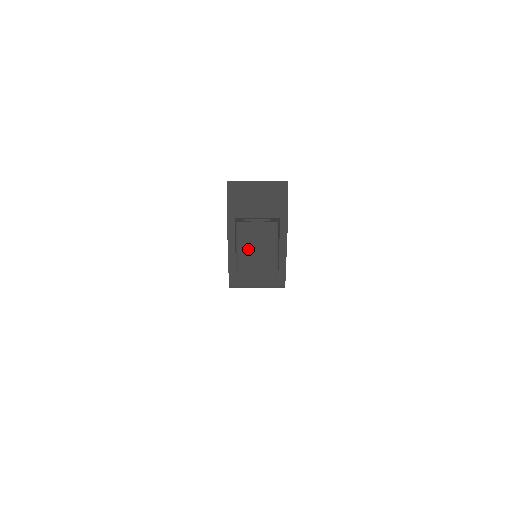
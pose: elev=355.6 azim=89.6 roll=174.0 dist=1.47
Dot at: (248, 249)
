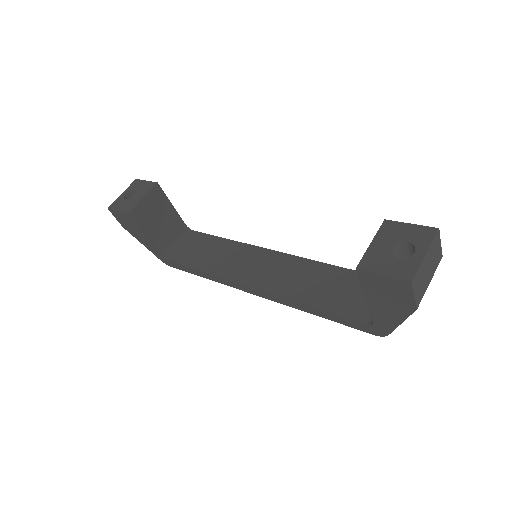
Dot at: occluded
